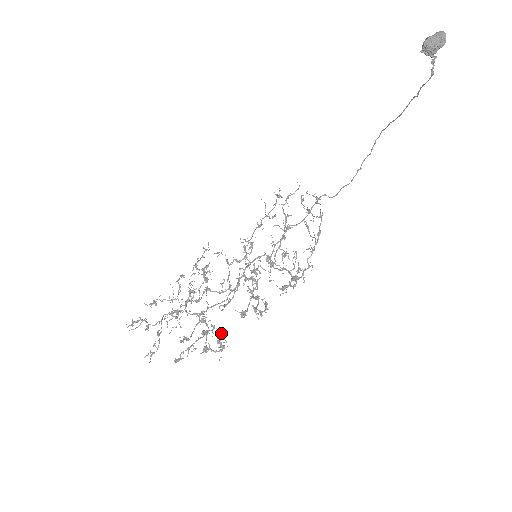
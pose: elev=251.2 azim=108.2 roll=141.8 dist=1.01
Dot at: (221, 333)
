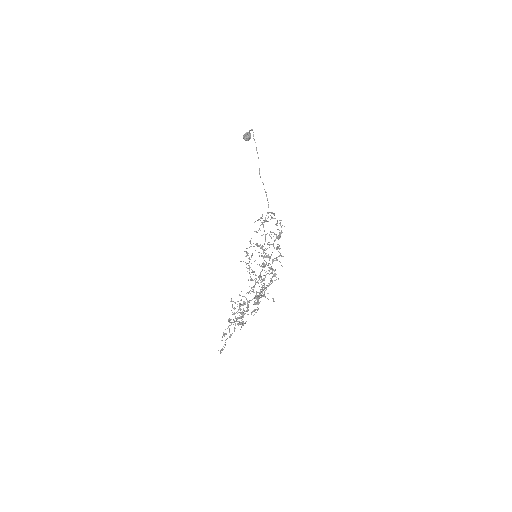
Dot at: (270, 282)
